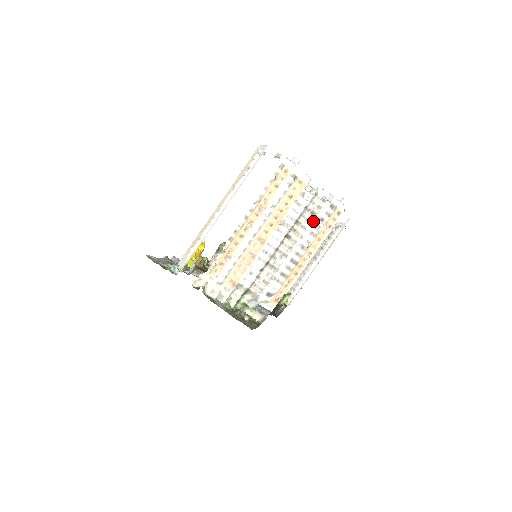
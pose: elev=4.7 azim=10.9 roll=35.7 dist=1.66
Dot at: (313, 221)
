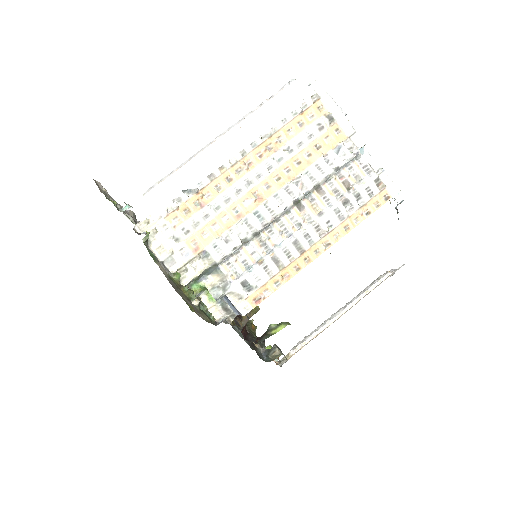
Dot at: (344, 195)
